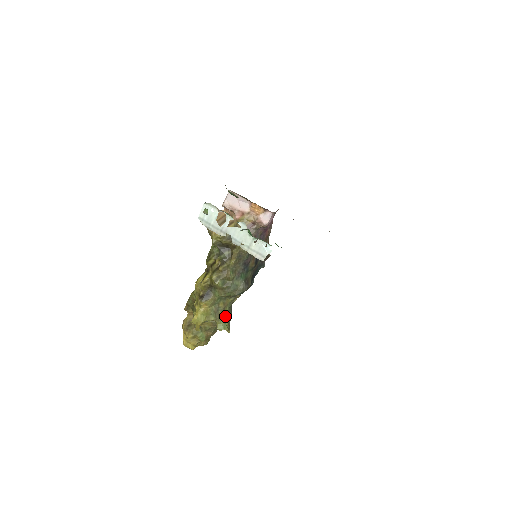
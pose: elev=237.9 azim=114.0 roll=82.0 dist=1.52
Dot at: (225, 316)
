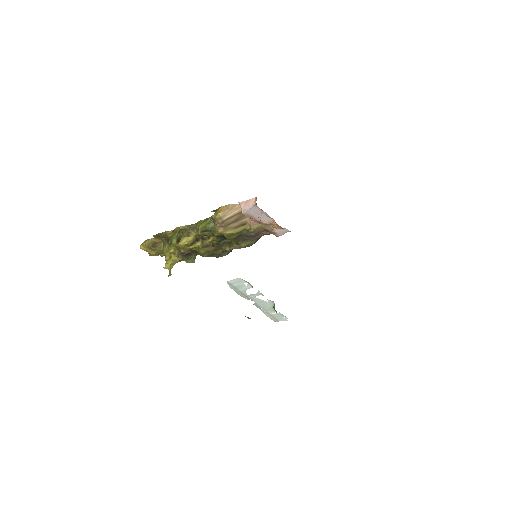
Dot at: occluded
